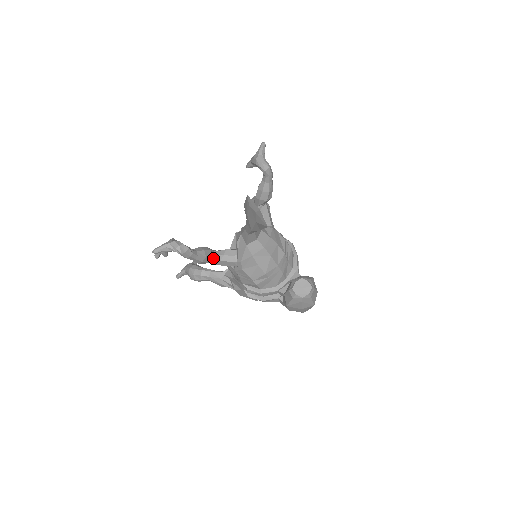
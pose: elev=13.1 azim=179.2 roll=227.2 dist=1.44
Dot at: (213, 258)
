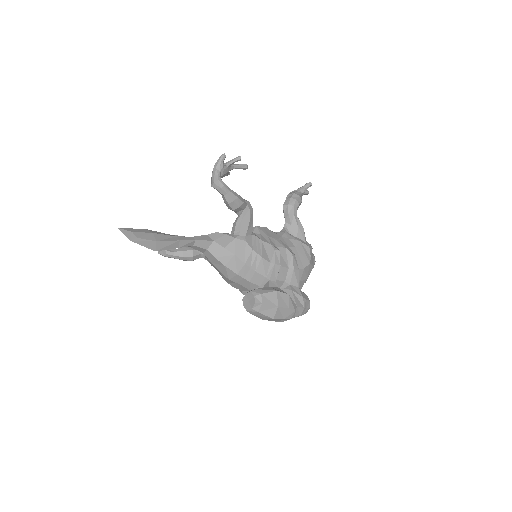
Dot at: (203, 256)
